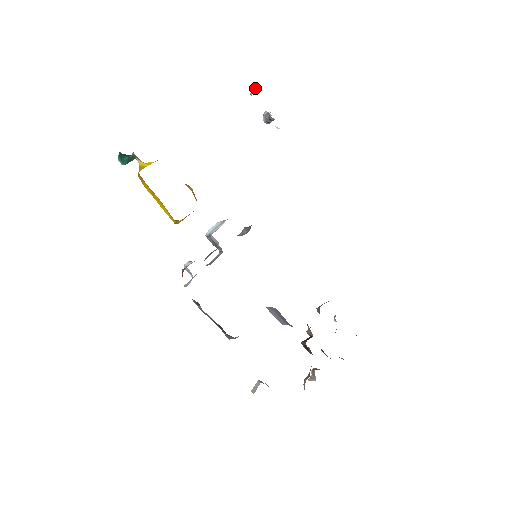
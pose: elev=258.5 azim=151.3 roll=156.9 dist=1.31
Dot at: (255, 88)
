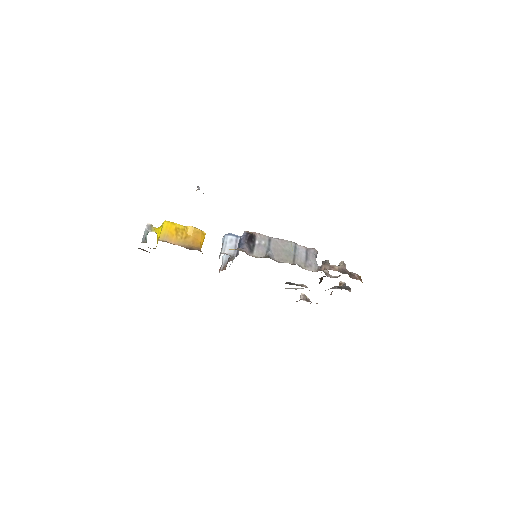
Dot at: occluded
